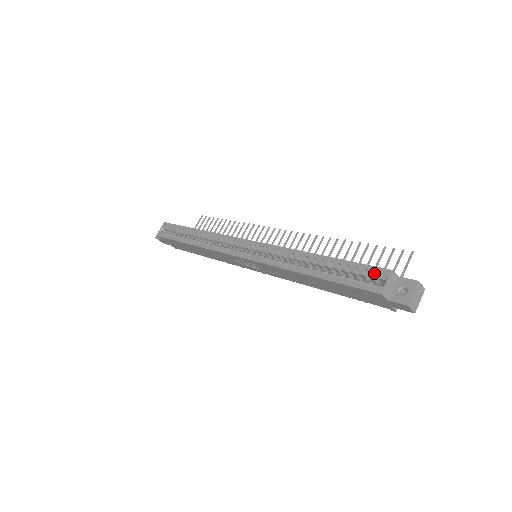
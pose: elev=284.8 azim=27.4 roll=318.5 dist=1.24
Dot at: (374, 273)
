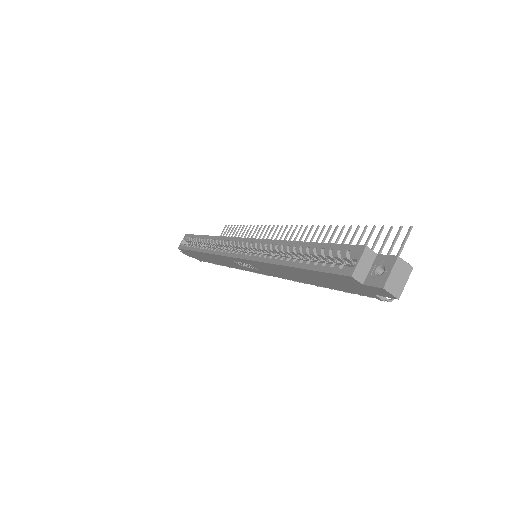
Dot at: (348, 253)
